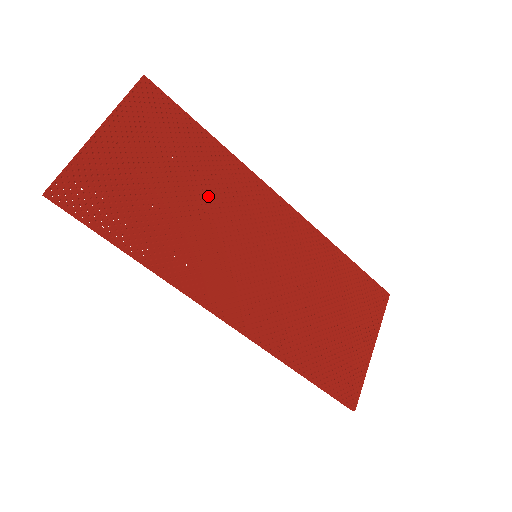
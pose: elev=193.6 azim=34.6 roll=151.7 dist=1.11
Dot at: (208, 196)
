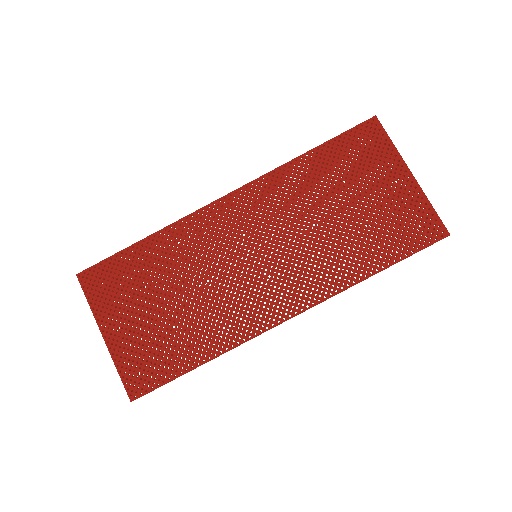
Dot at: (187, 274)
